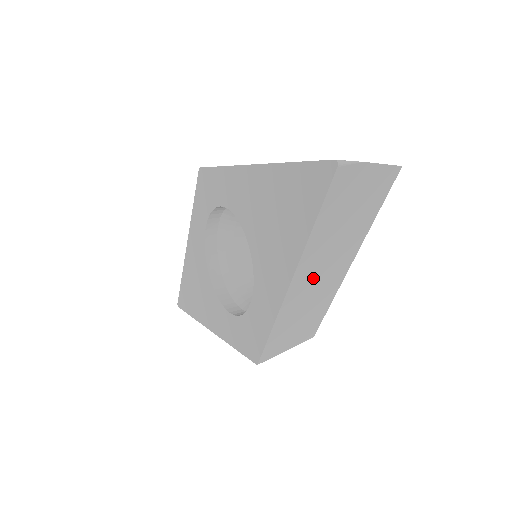
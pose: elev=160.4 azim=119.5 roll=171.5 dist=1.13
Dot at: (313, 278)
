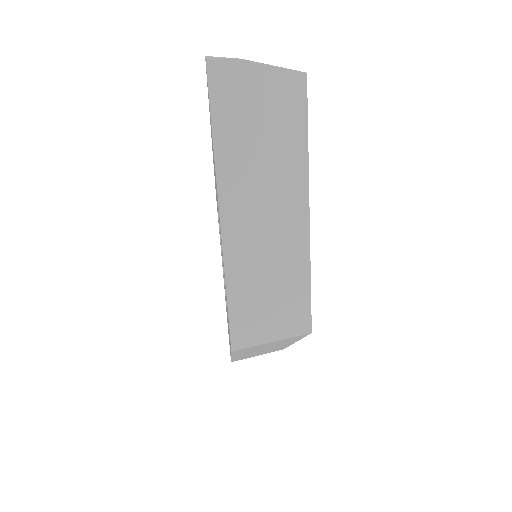
Dot at: (254, 218)
